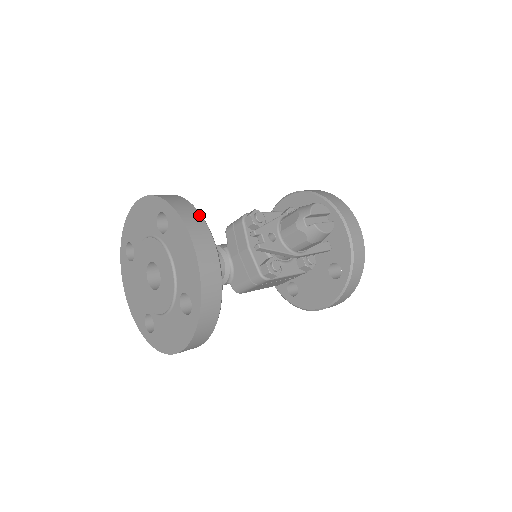
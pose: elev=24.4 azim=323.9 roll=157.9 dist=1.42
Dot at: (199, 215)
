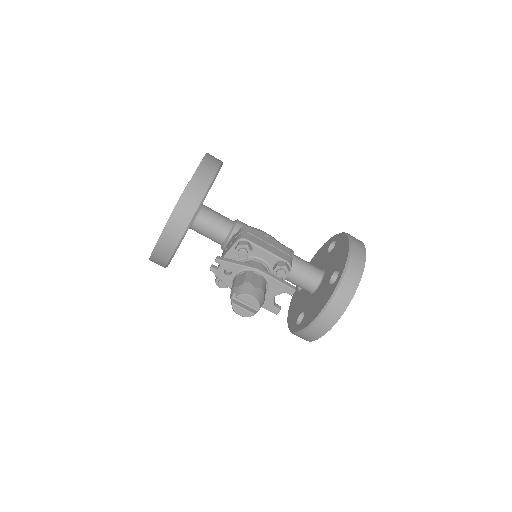
Dot at: (189, 219)
